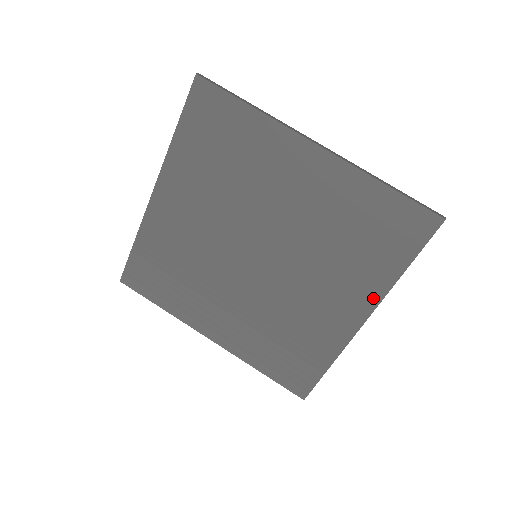
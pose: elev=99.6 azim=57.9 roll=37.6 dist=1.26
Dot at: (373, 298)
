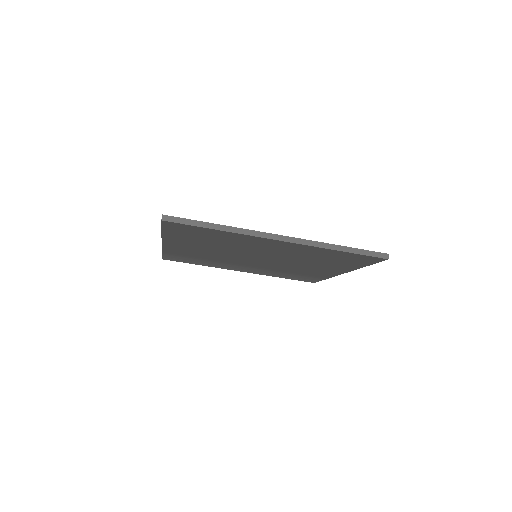
Dot at: (346, 270)
